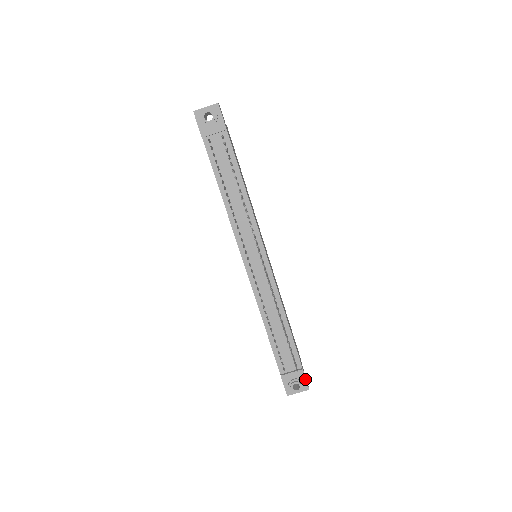
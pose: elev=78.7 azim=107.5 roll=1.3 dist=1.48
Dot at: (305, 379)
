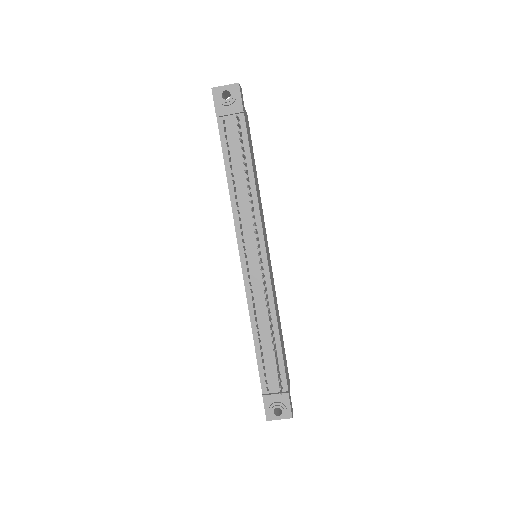
Dot at: (289, 405)
